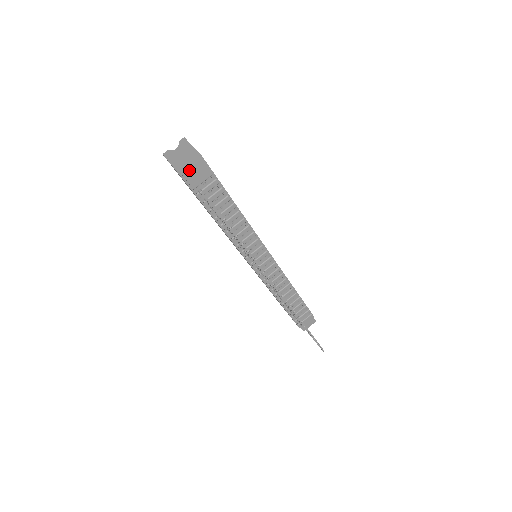
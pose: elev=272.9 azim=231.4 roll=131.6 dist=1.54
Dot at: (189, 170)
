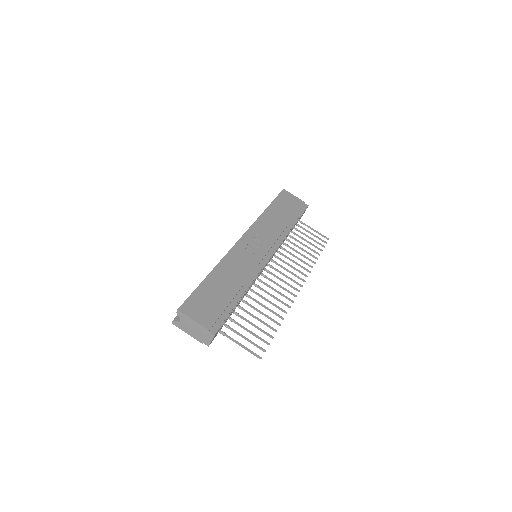
Dot at: occluded
